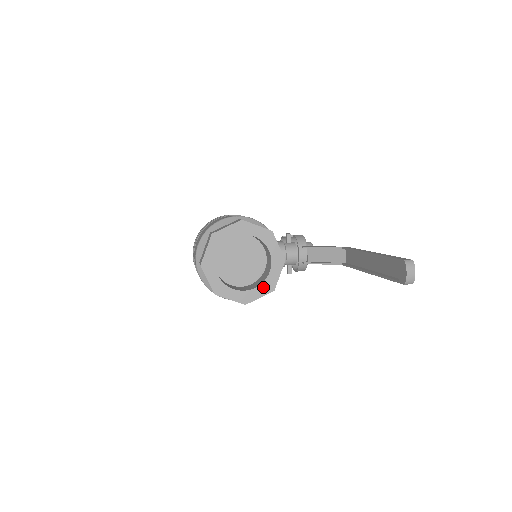
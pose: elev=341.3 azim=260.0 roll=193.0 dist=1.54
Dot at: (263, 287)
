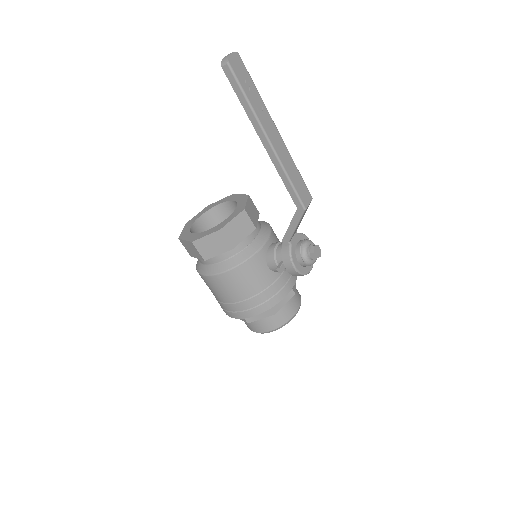
Dot at: (214, 229)
